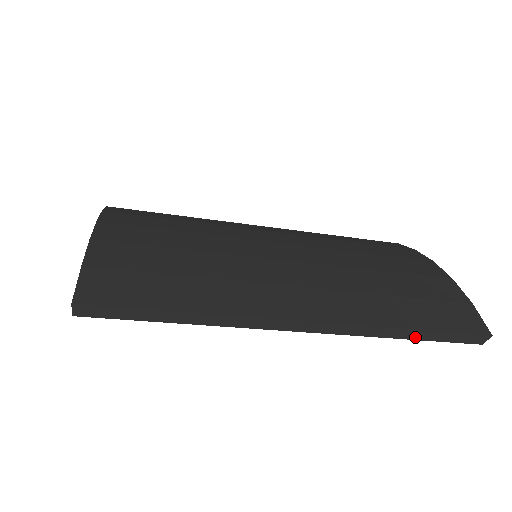
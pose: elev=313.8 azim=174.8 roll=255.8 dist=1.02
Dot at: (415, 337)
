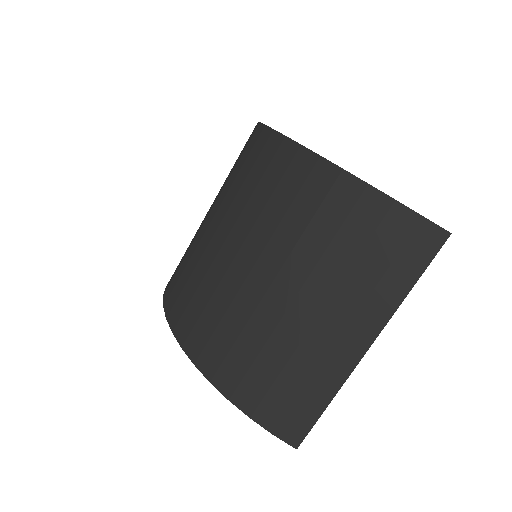
Dot at: (414, 281)
